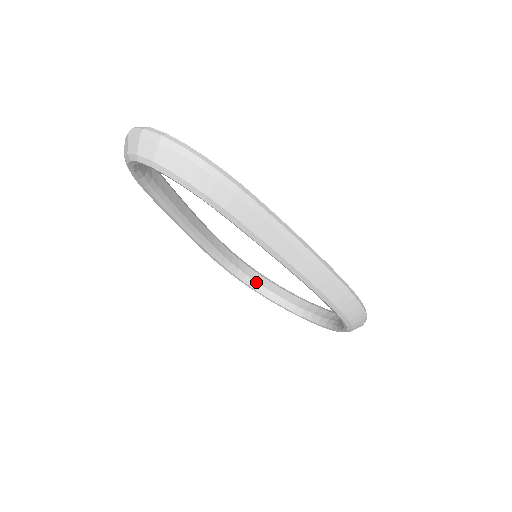
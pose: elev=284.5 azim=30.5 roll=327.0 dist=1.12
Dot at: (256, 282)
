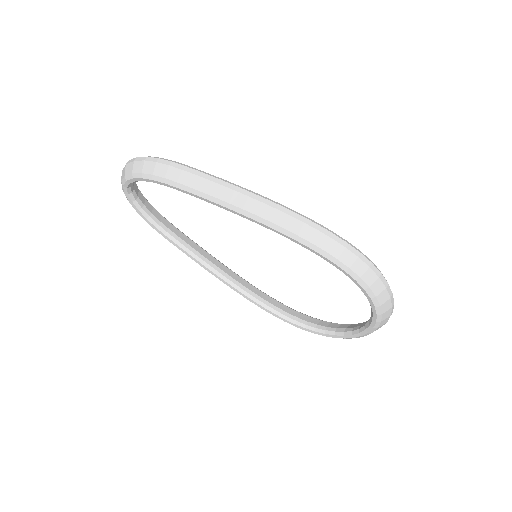
Dot at: (311, 323)
